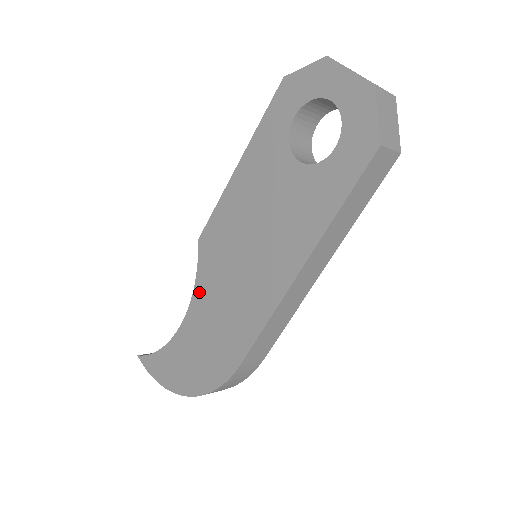
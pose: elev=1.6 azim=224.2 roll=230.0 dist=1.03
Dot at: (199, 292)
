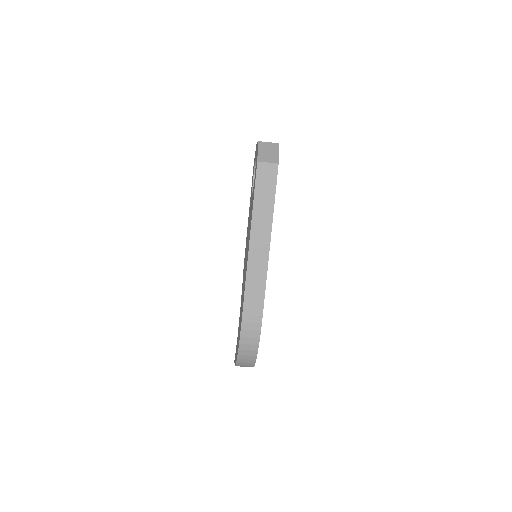
Dot at: occluded
